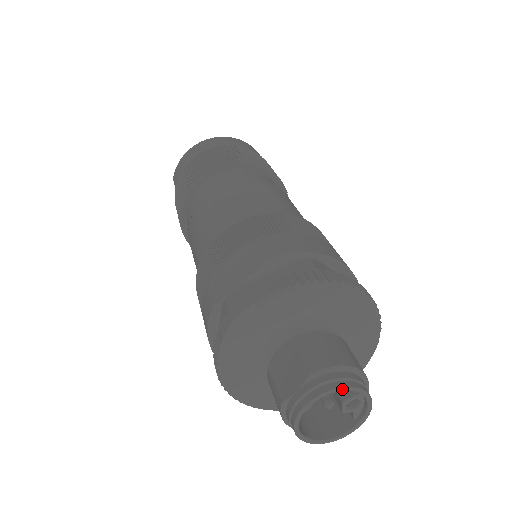
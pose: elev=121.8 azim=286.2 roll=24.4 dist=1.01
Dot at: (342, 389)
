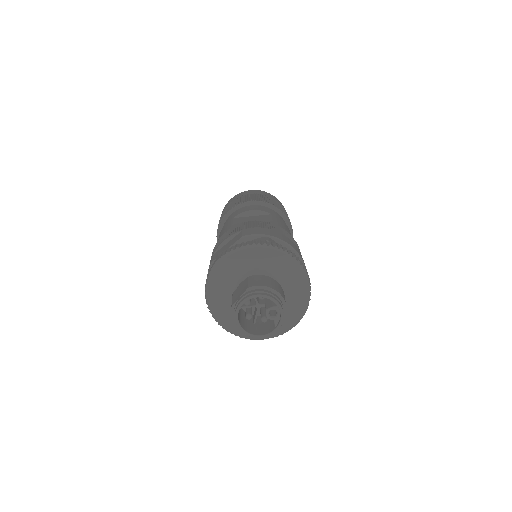
Dot at: (263, 296)
